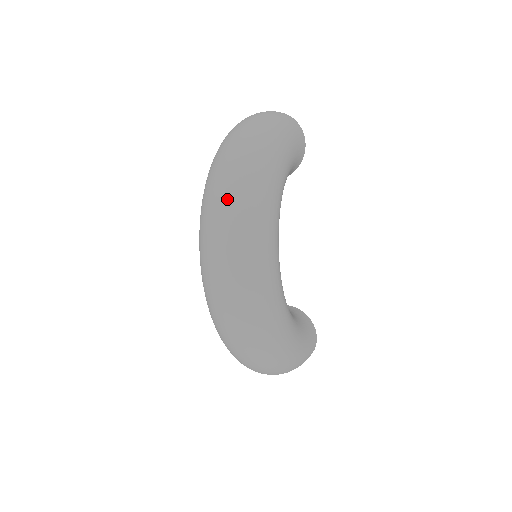
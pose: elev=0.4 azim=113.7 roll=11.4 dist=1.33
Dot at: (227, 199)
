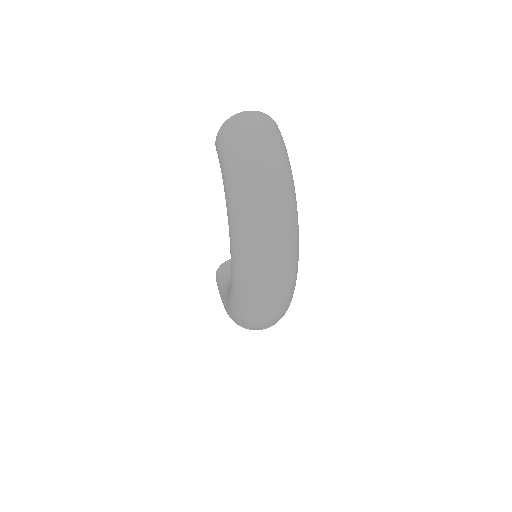
Dot at: (278, 256)
